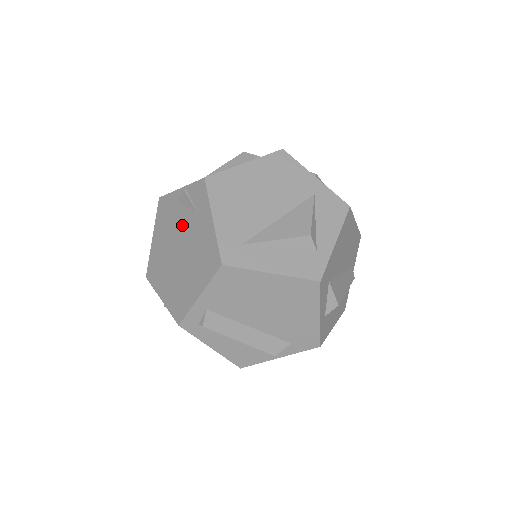
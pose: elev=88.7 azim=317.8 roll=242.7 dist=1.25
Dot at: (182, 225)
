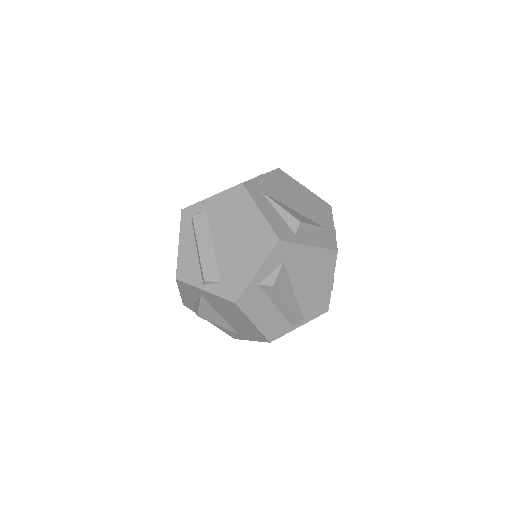
Dot at: occluded
